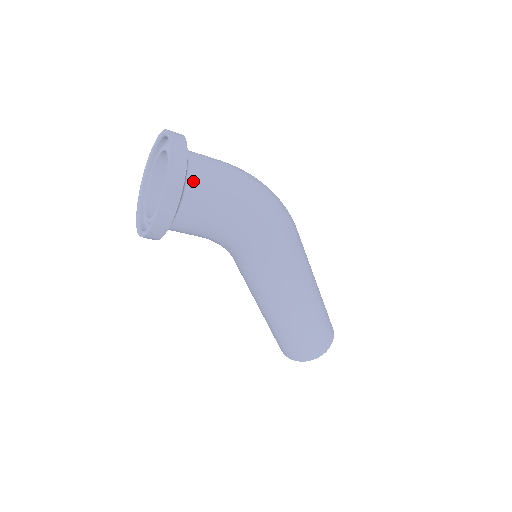
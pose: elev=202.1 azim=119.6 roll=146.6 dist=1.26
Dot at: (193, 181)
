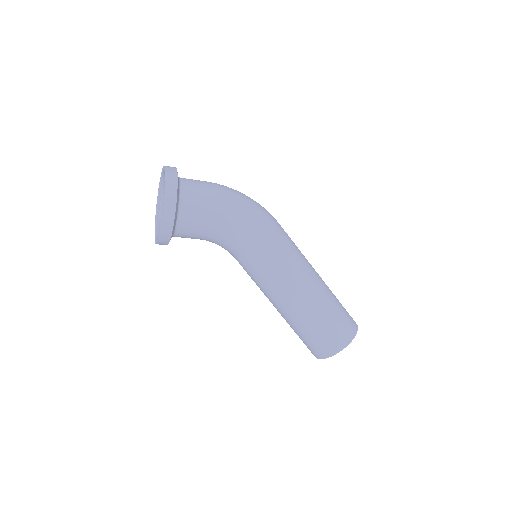
Dot at: (185, 184)
